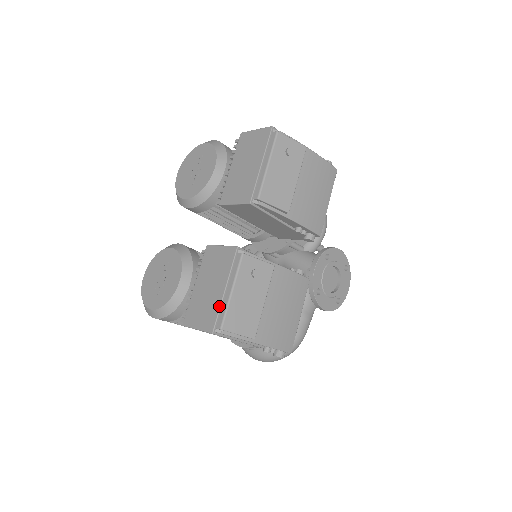
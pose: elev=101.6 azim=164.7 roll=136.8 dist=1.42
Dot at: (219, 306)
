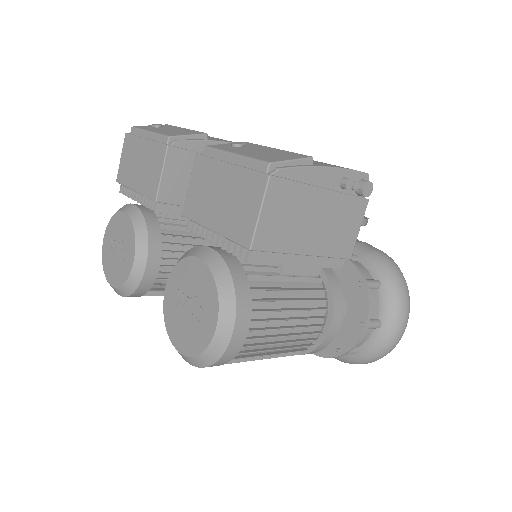
Dot at: (243, 169)
